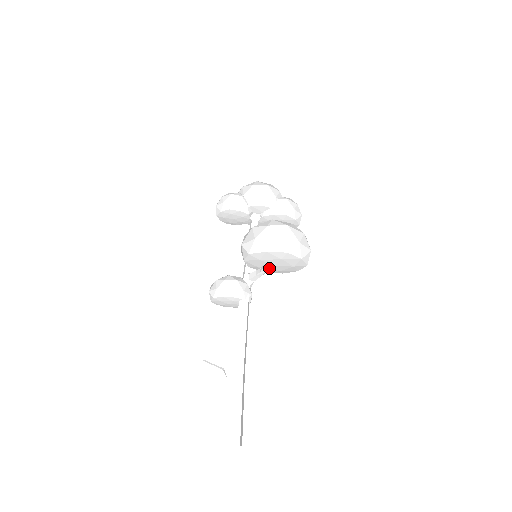
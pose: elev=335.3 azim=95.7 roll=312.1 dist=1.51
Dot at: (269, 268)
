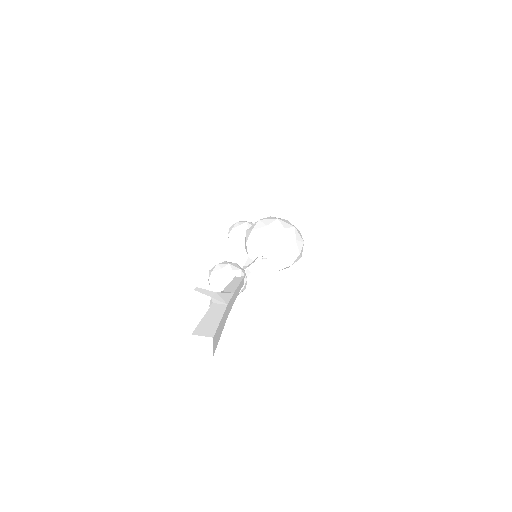
Dot at: (266, 256)
